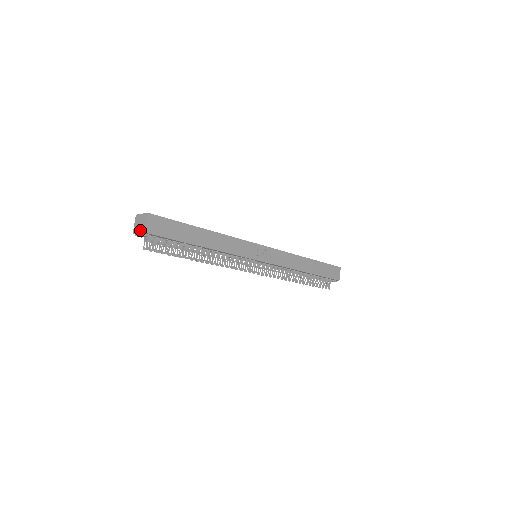
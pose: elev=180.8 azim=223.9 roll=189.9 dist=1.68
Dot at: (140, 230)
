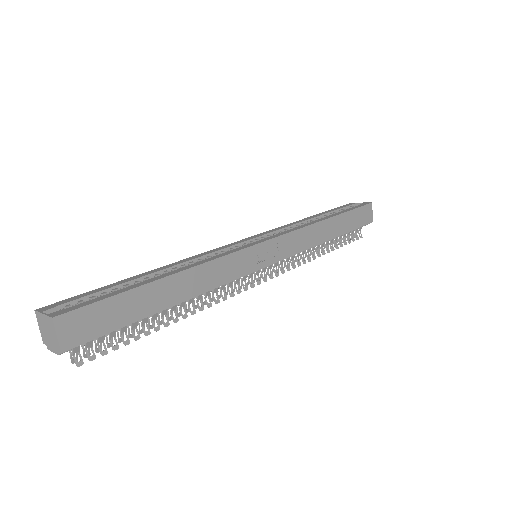
Dot at: (52, 344)
